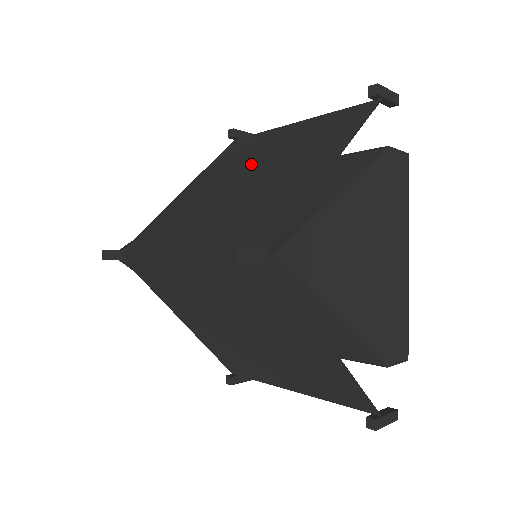
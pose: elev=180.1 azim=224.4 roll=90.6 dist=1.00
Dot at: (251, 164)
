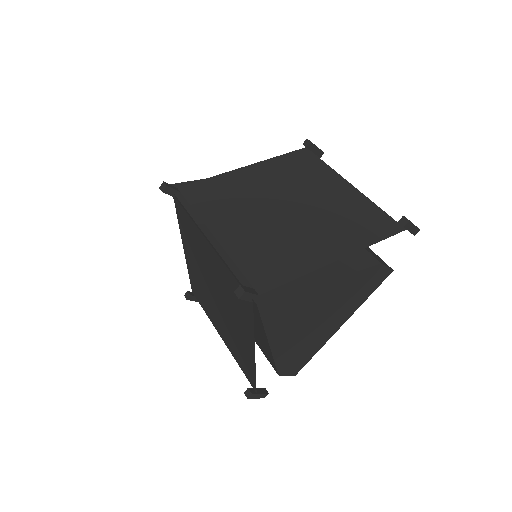
Dot at: (298, 195)
